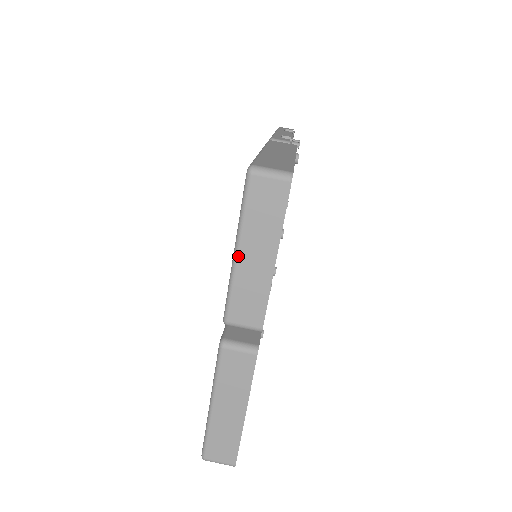
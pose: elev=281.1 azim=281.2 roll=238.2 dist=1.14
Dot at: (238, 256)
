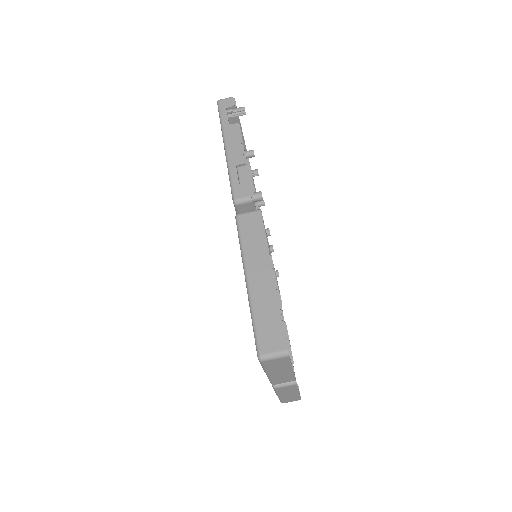
Dot at: (269, 375)
